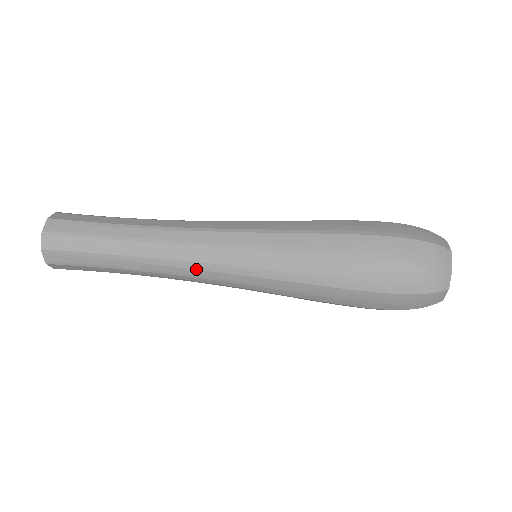
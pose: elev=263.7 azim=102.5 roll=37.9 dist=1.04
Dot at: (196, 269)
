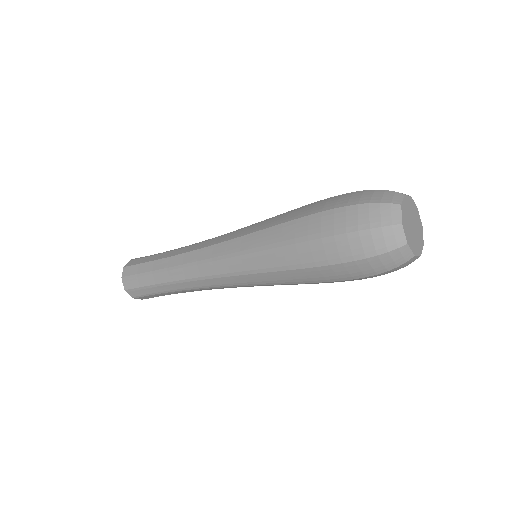
Dot at: occluded
